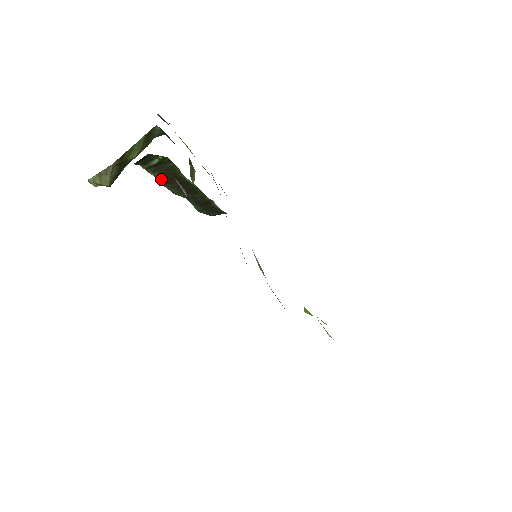
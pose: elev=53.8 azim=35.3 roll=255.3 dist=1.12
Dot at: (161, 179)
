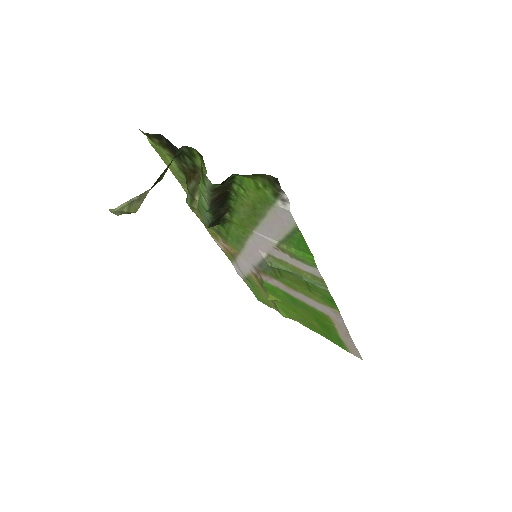
Dot at: (214, 197)
